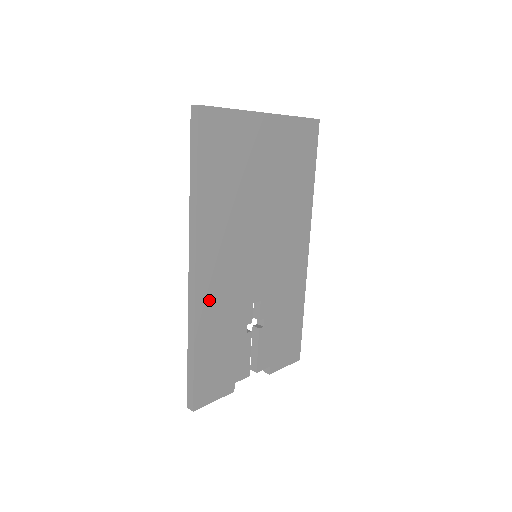
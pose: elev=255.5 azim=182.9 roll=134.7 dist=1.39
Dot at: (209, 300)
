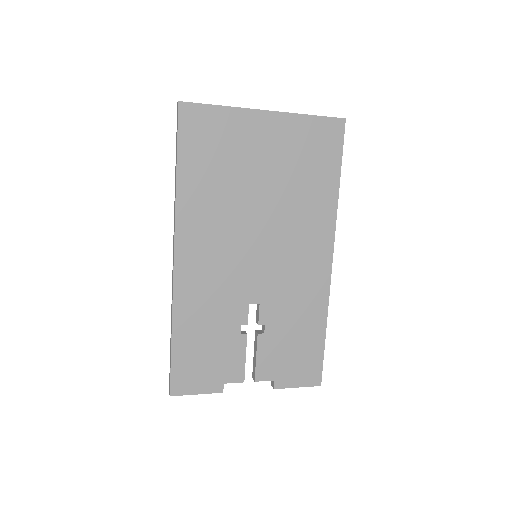
Dot at: (191, 288)
